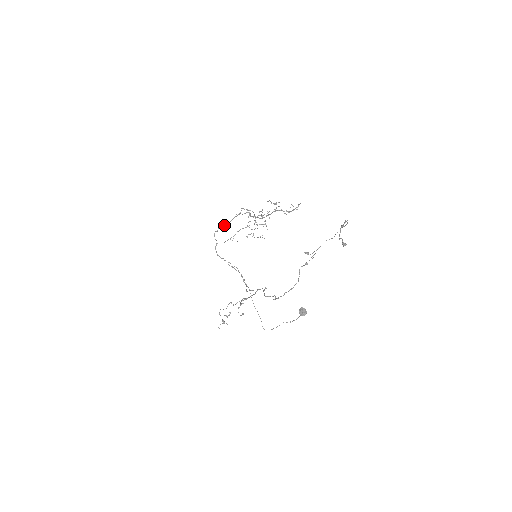
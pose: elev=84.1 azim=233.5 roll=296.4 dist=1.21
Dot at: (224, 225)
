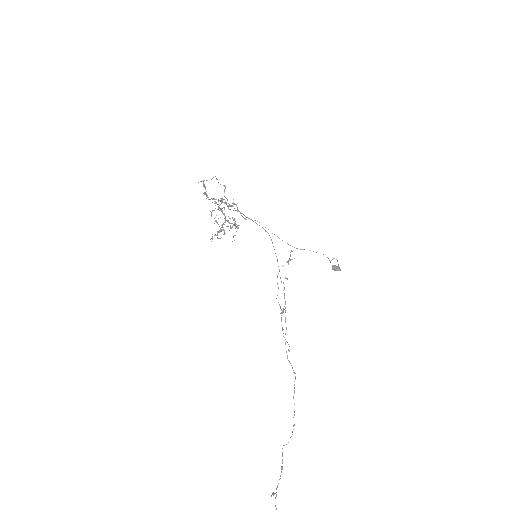
Dot at: (205, 193)
